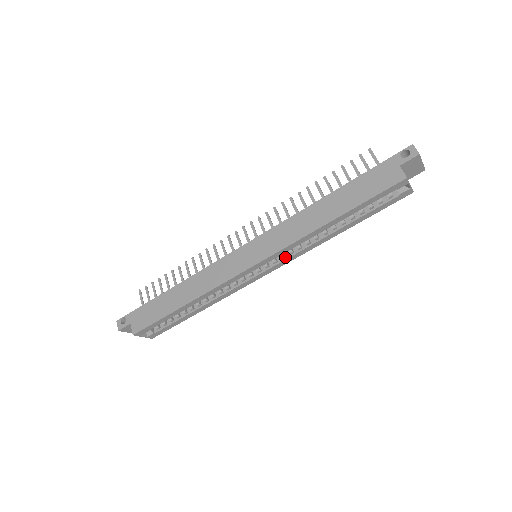
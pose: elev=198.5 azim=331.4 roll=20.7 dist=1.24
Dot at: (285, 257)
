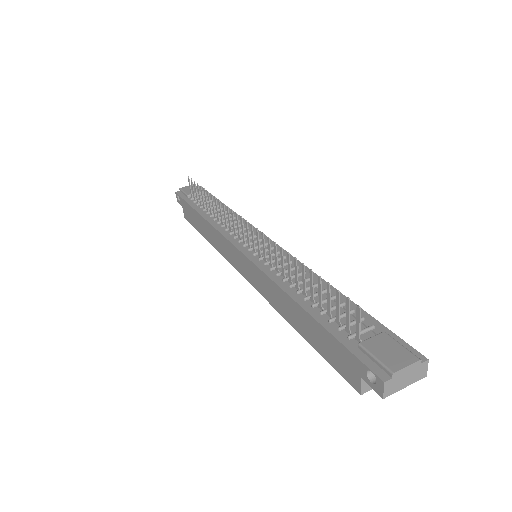
Dot at: occluded
